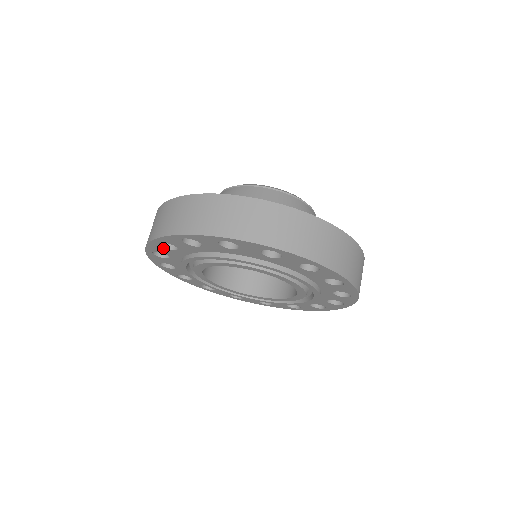
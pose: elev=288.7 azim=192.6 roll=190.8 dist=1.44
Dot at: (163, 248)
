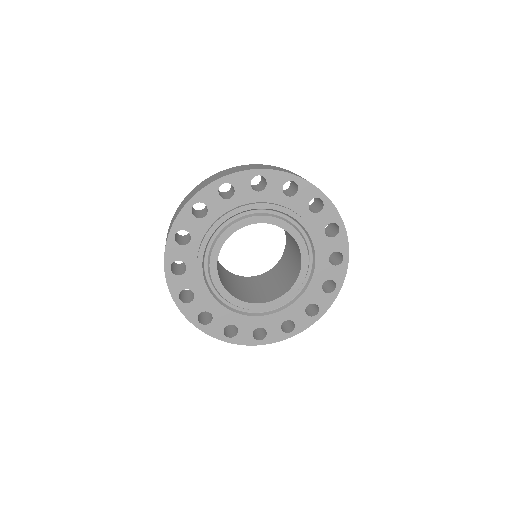
Dot at: (179, 247)
